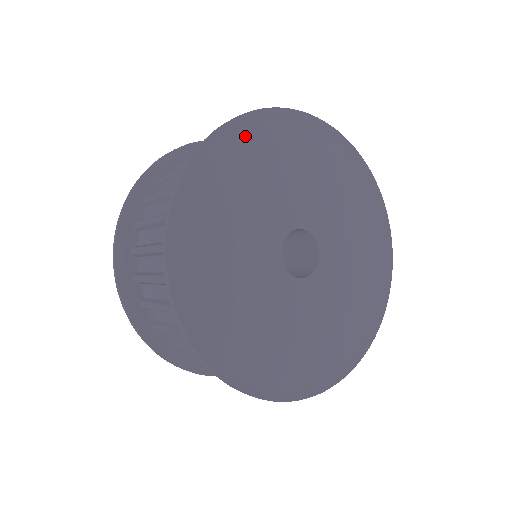
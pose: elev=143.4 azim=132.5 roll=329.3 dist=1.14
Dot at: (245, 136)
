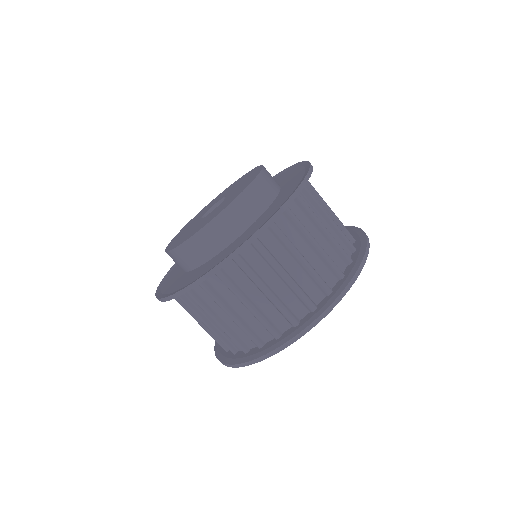
Dot at: occluded
